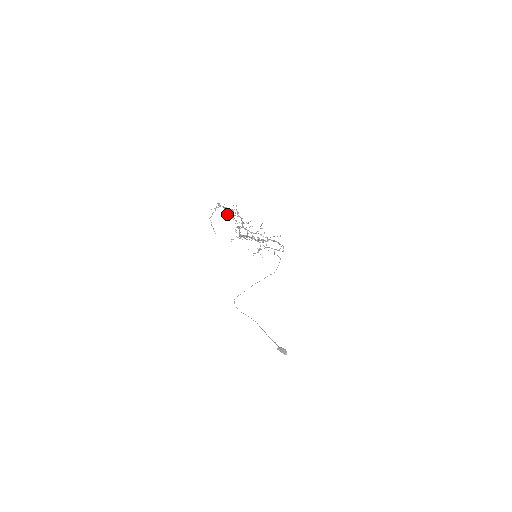
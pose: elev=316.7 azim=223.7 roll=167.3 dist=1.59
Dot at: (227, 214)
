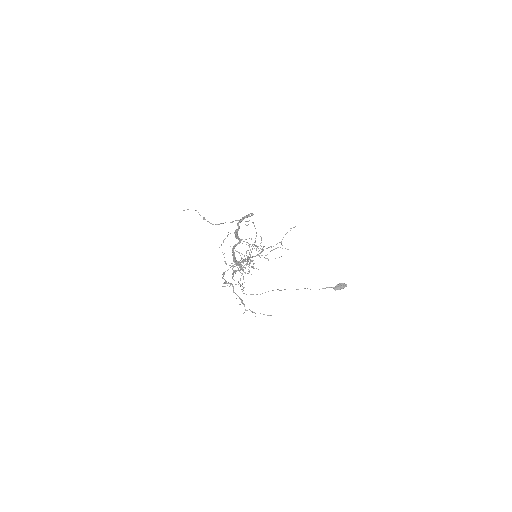
Dot at: occluded
